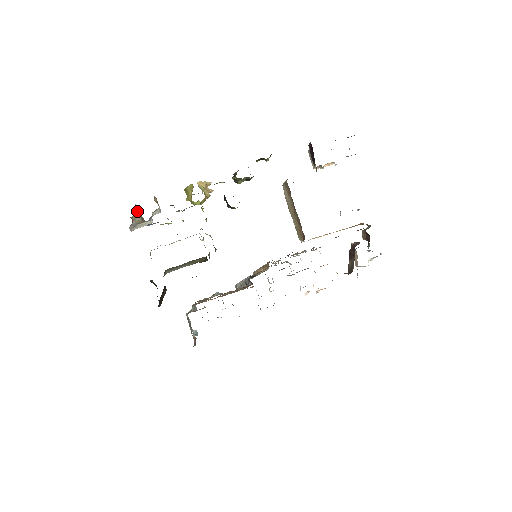
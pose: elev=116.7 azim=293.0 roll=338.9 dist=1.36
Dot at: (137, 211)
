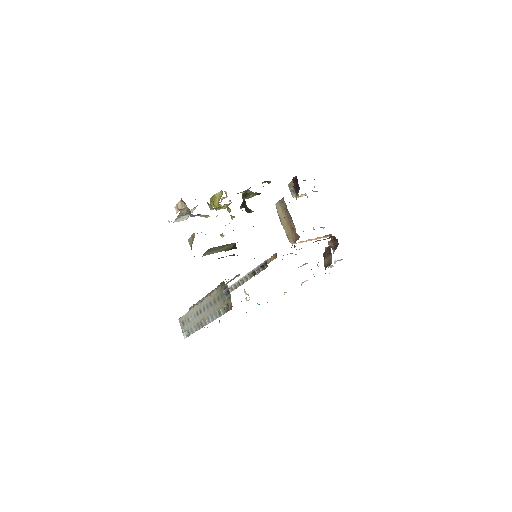
Dot at: (179, 207)
